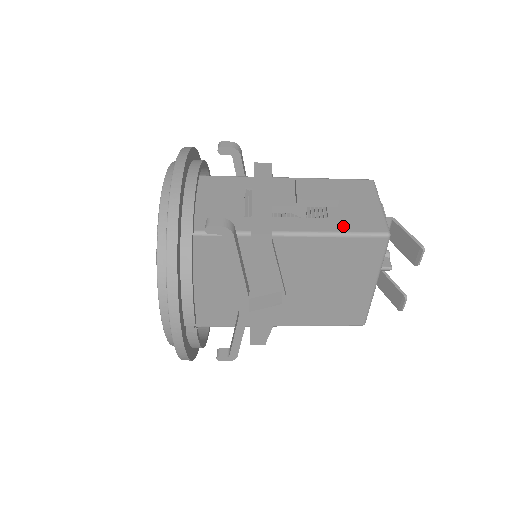
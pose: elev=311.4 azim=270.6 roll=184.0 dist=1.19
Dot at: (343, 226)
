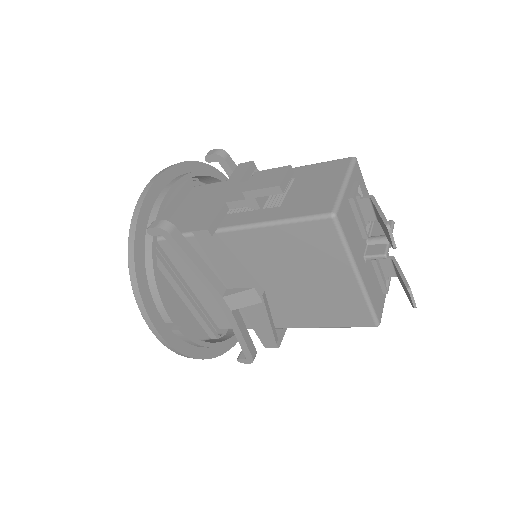
Dot at: (289, 212)
